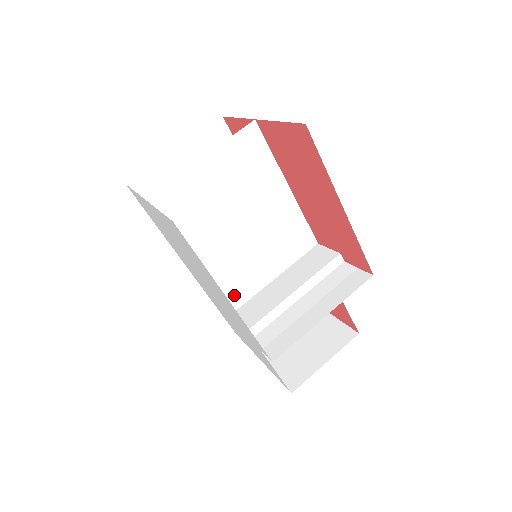
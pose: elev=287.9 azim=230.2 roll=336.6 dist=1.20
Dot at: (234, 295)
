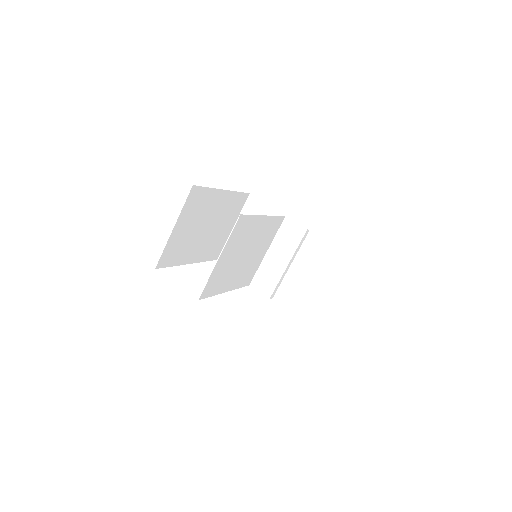
Dot at: (249, 277)
